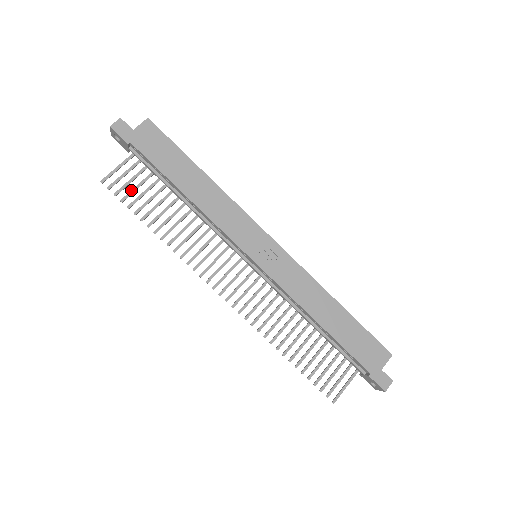
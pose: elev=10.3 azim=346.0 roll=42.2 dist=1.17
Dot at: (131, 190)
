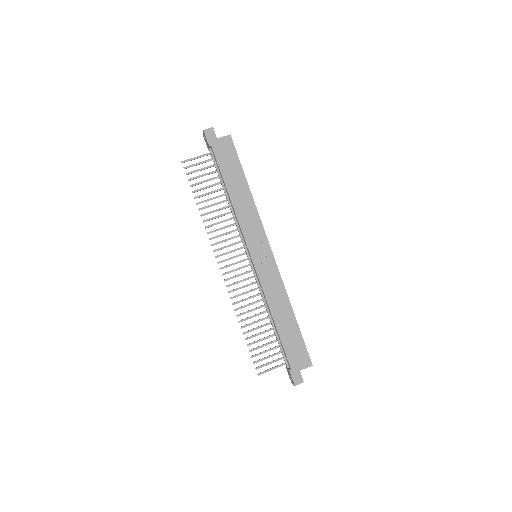
Dot at: (198, 176)
